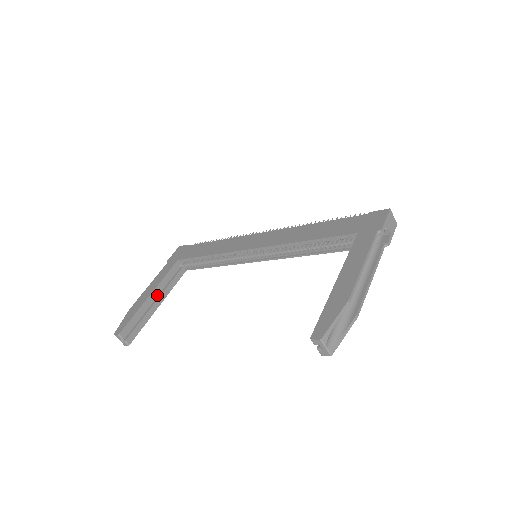
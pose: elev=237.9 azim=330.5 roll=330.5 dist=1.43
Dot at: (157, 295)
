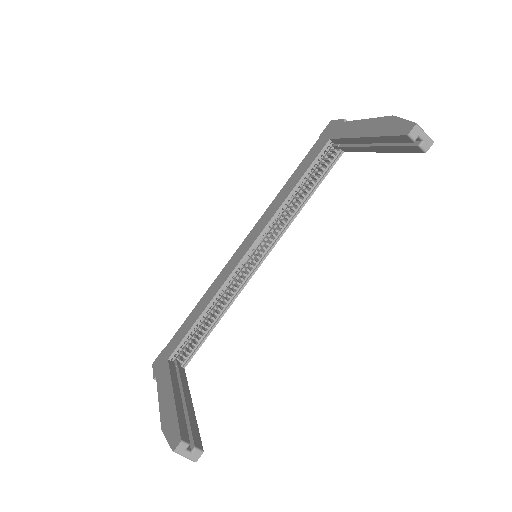
Dot at: occluded
